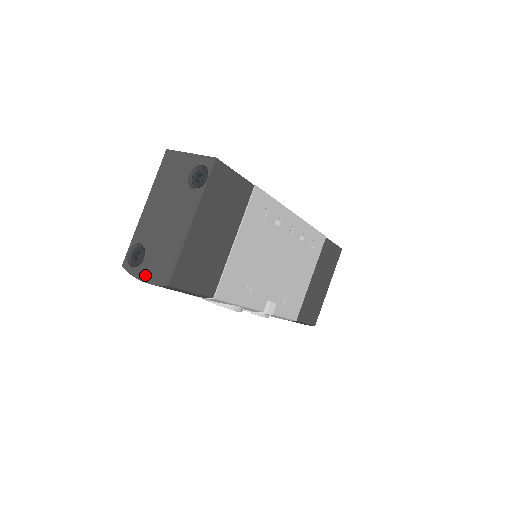
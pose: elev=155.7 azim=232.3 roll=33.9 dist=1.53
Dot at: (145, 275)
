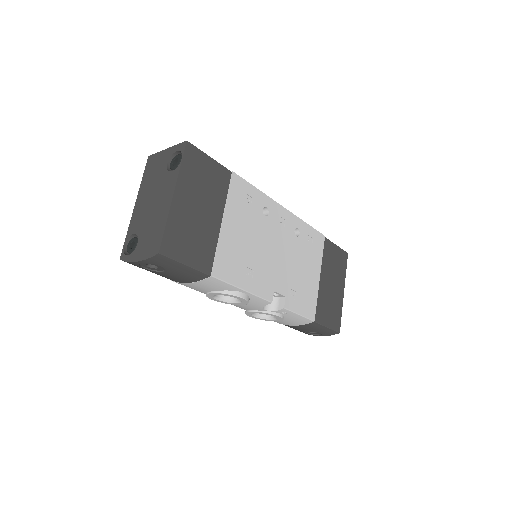
Dot at: (139, 255)
